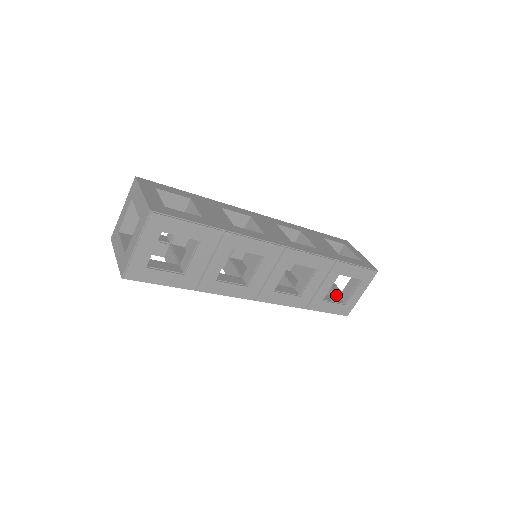
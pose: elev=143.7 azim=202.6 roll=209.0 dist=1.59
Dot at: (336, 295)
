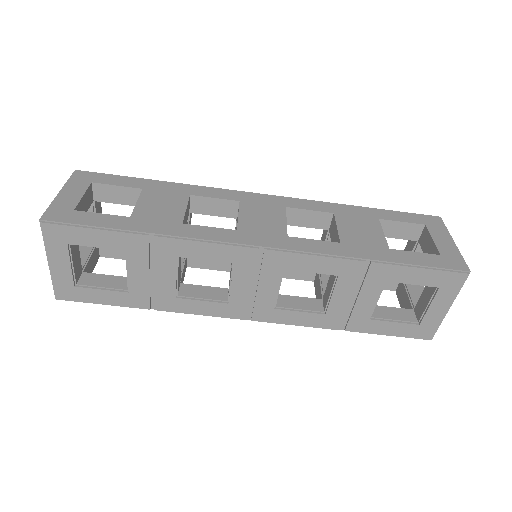
Dot at: (411, 306)
